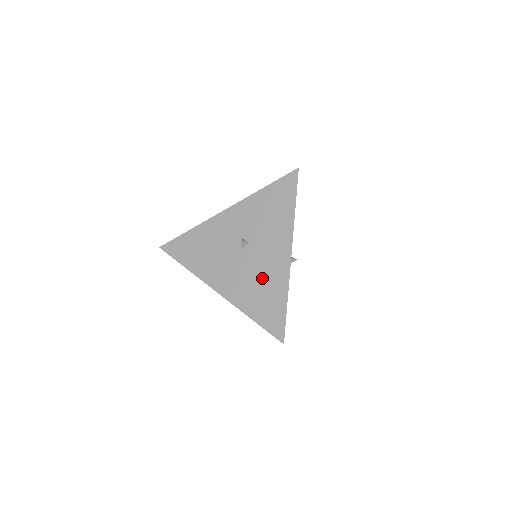
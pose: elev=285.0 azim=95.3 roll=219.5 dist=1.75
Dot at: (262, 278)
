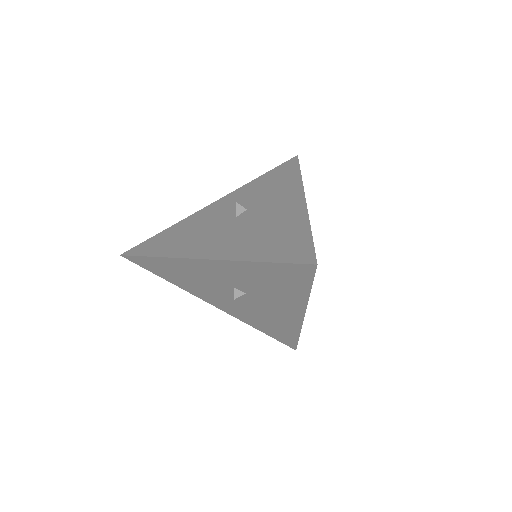
Dot at: (268, 225)
